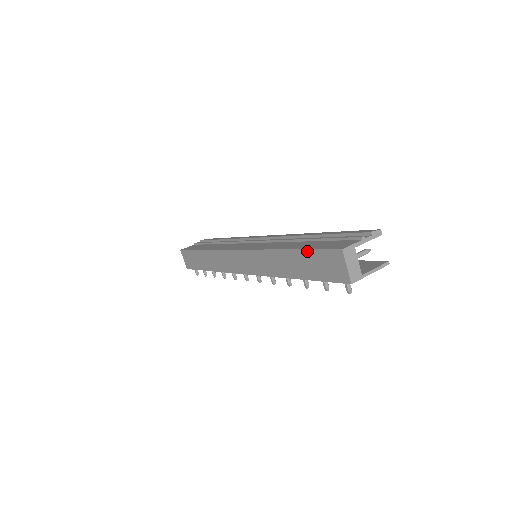
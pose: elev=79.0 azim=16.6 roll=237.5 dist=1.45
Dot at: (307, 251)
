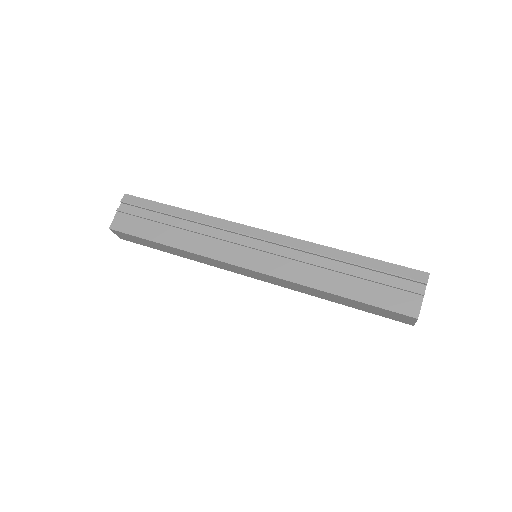
Dot at: (369, 305)
